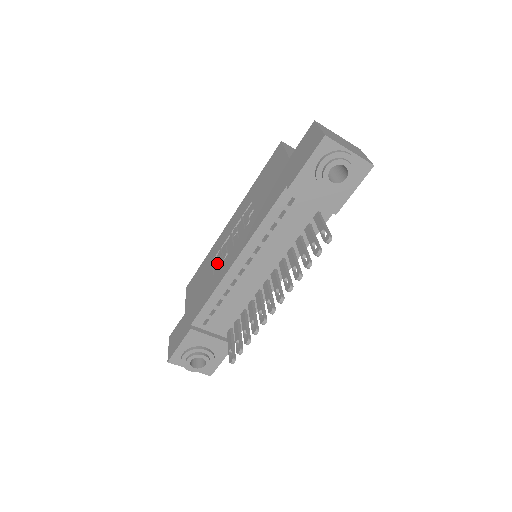
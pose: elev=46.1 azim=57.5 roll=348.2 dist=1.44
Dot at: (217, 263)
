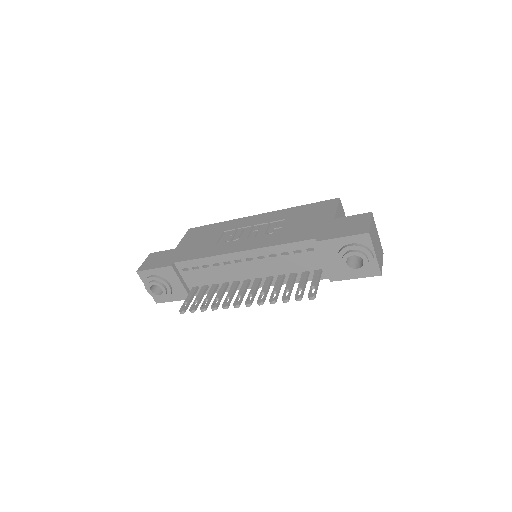
Dot at: (226, 237)
